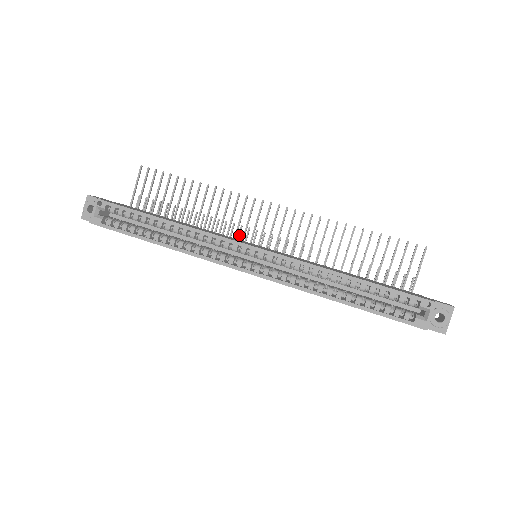
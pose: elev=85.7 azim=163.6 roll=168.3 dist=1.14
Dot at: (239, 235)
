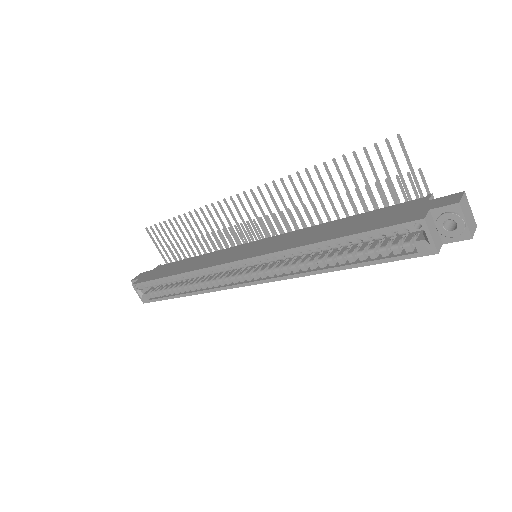
Dot at: (245, 233)
